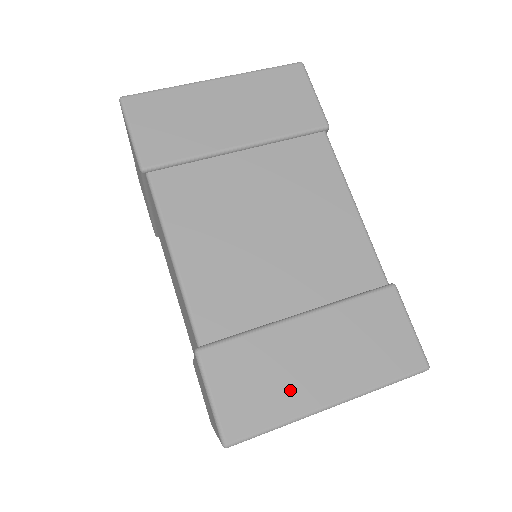
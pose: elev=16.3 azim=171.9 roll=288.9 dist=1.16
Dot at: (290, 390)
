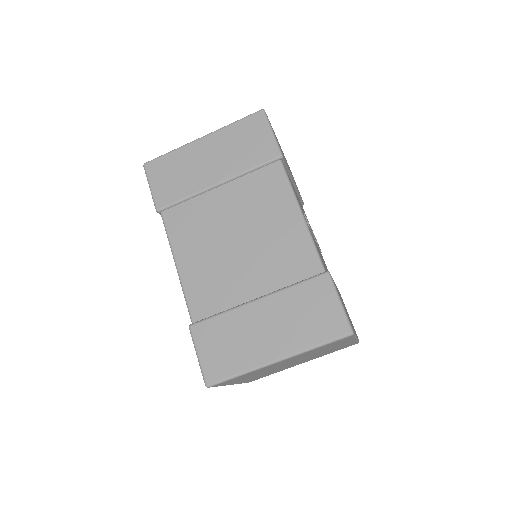
Dot at: (248, 351)
